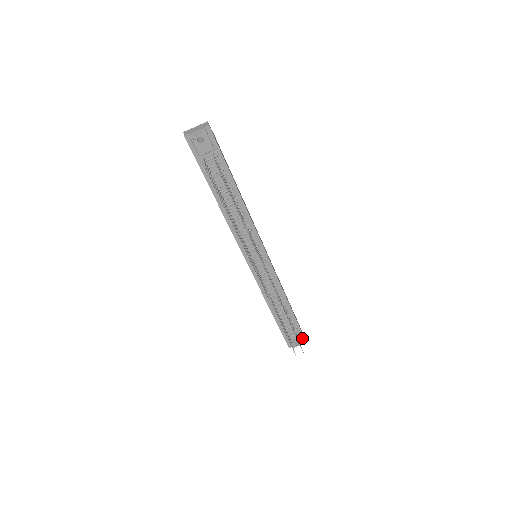
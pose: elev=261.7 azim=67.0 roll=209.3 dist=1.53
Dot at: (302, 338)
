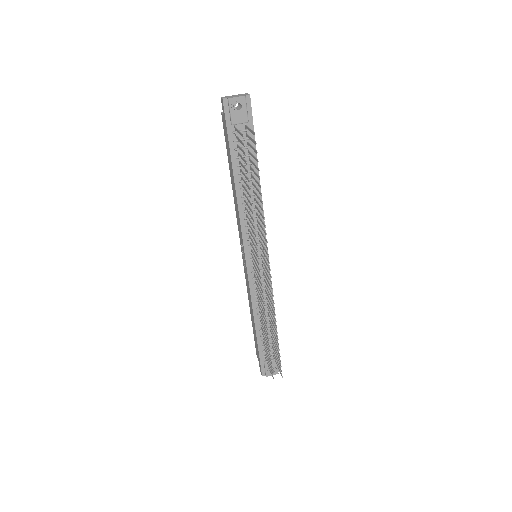
Dot at: occluded
